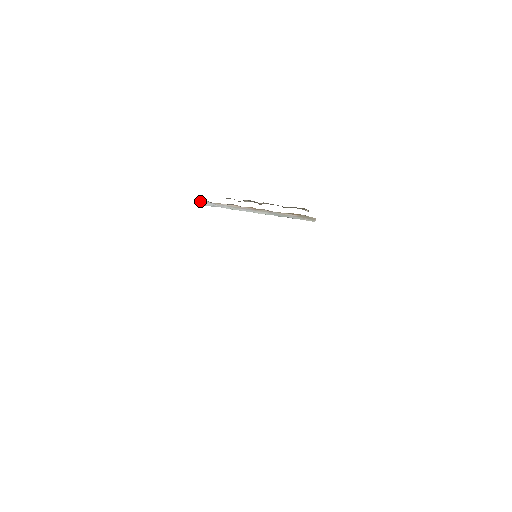
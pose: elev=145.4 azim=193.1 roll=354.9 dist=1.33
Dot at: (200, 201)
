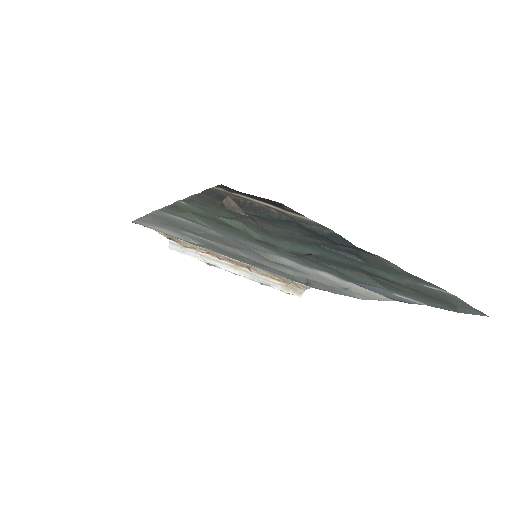
Dot at: (169, 242)
